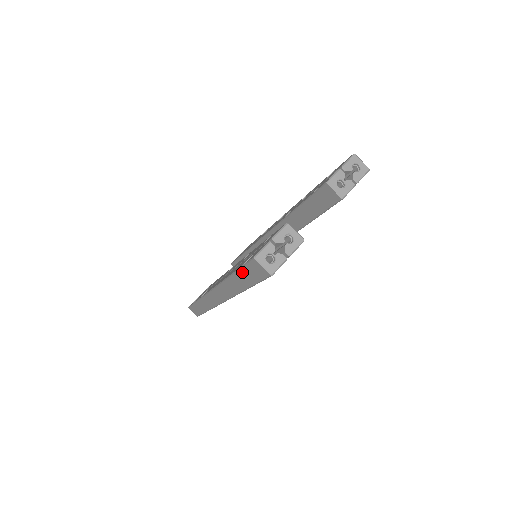
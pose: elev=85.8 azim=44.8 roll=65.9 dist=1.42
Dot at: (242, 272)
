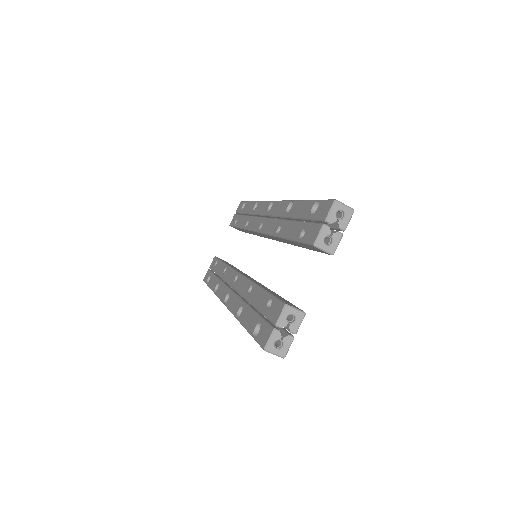
Dot at: occluded
